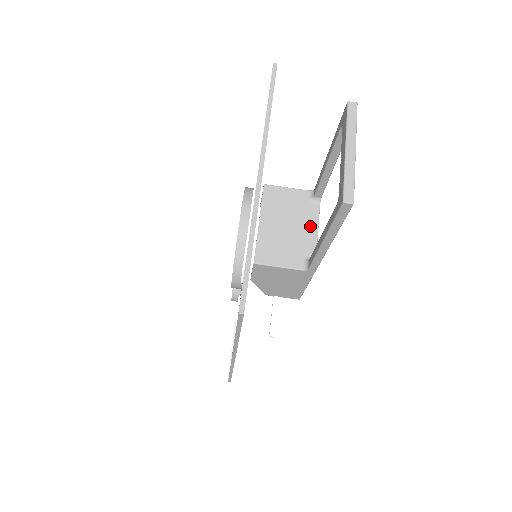
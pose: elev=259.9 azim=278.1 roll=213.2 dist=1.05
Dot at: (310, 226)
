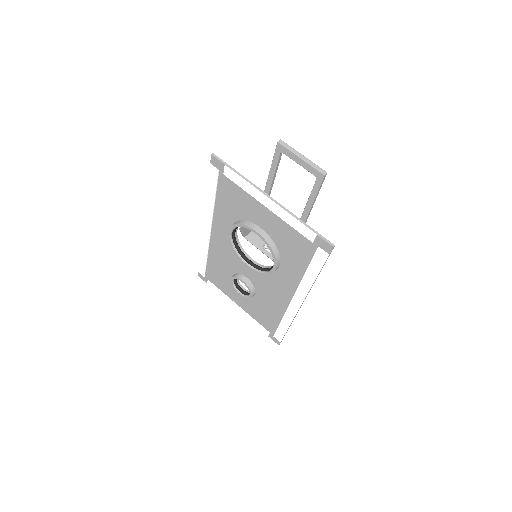
Dot at: occluded
